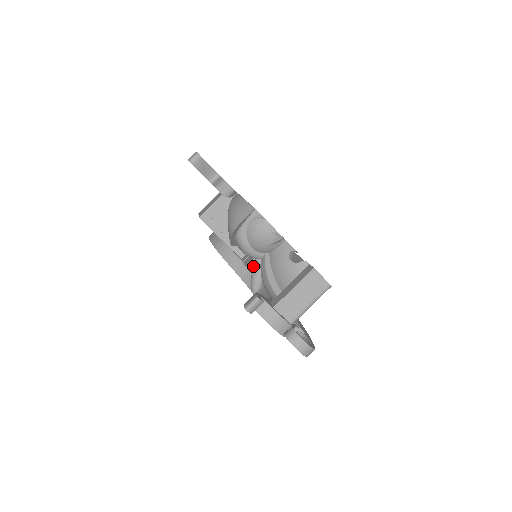
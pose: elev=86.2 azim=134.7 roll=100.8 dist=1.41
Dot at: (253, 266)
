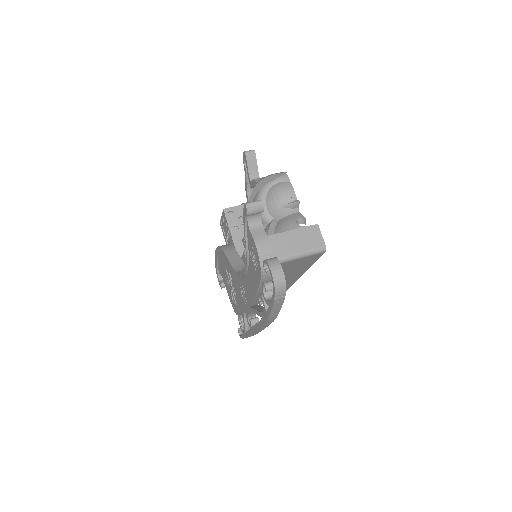
Dot at: occluded
